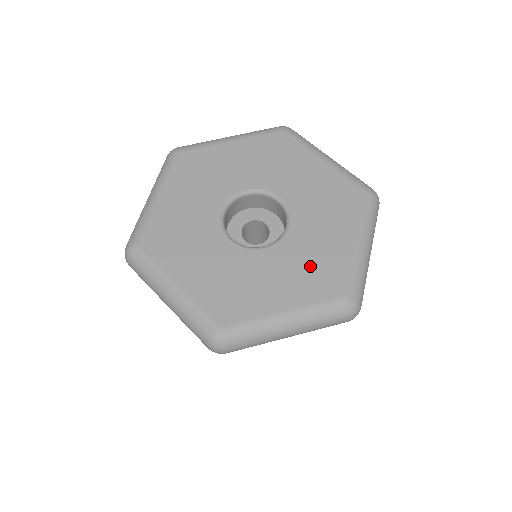
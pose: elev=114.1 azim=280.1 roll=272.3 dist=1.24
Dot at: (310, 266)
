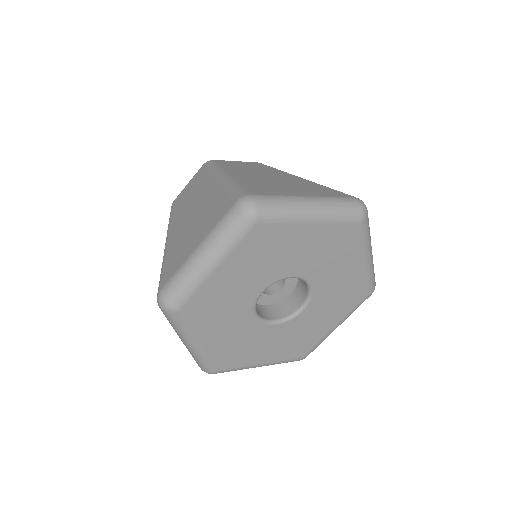
Dot at: (339, 297)
